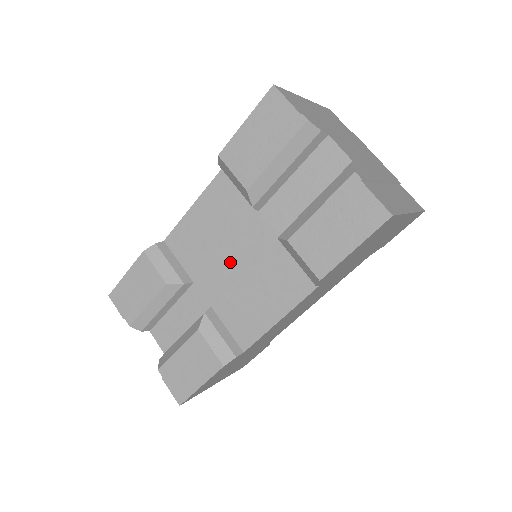
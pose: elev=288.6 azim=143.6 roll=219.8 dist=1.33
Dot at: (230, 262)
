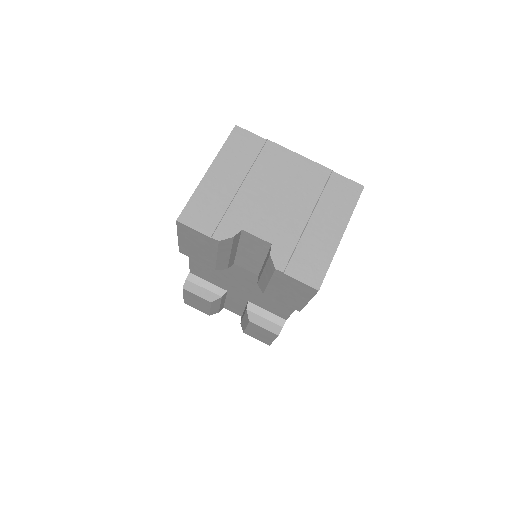
Dot at: (240, 284)
